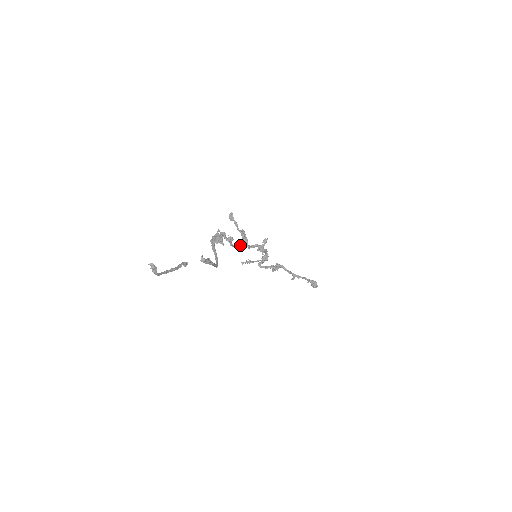
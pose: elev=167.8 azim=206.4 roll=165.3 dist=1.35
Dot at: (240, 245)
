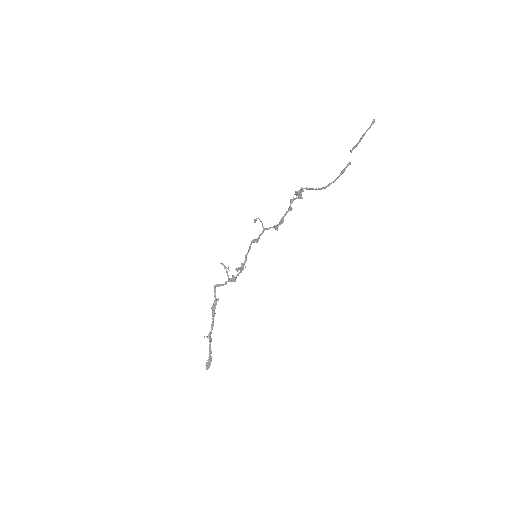
Dot at: (282, 223)
